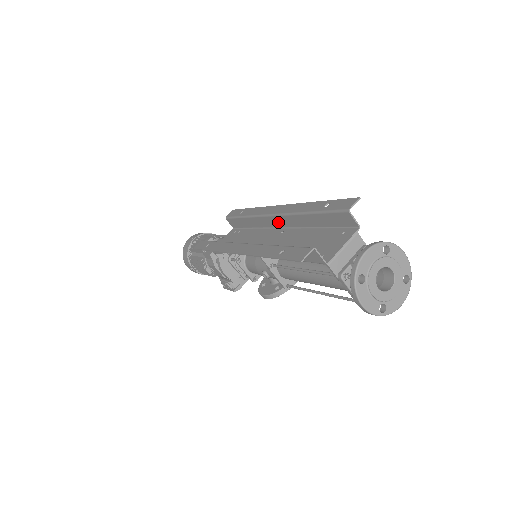
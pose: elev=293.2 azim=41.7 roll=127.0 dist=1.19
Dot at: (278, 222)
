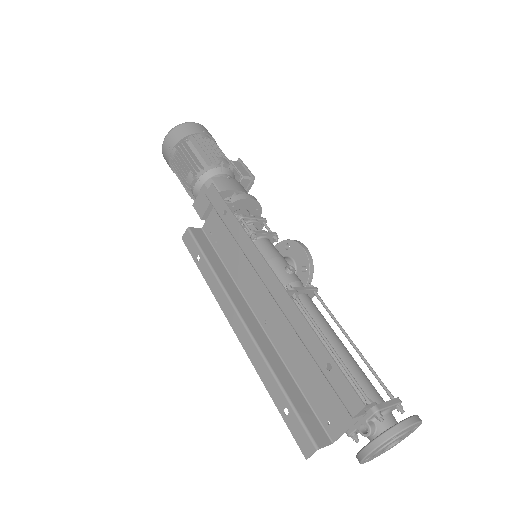
Dot at: occluded
